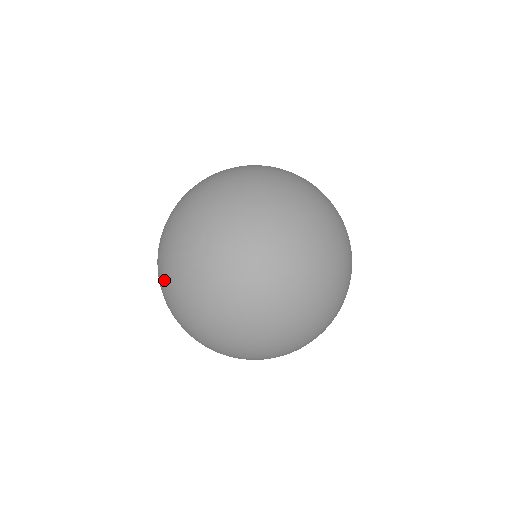
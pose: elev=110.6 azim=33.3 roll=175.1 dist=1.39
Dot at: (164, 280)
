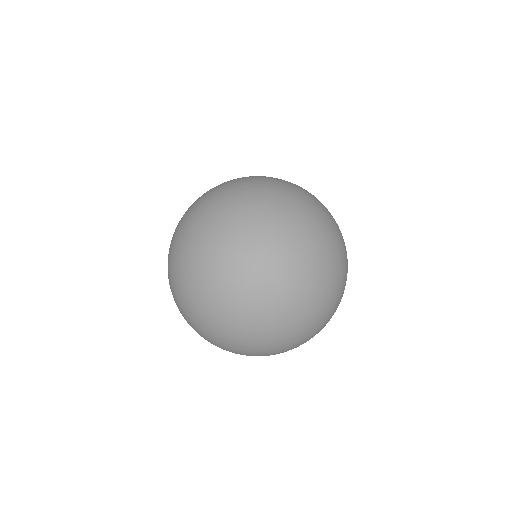
Dot at: (168, 261)
